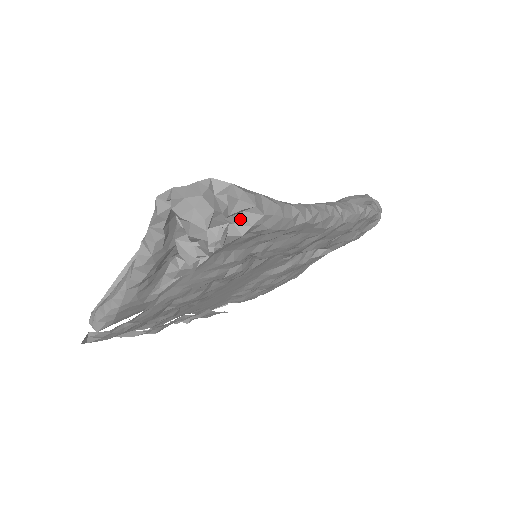
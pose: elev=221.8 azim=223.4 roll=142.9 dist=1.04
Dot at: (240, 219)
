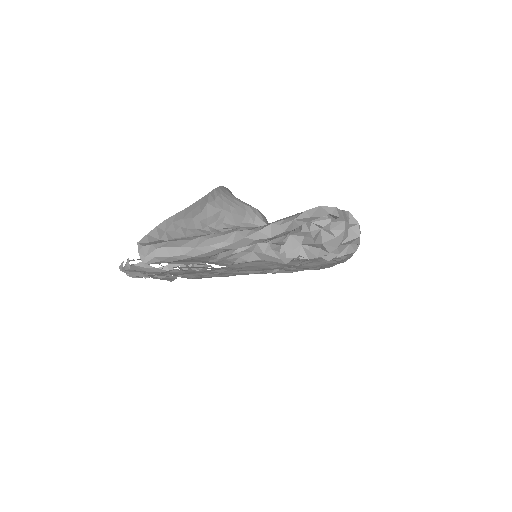
Dot at: occluded
